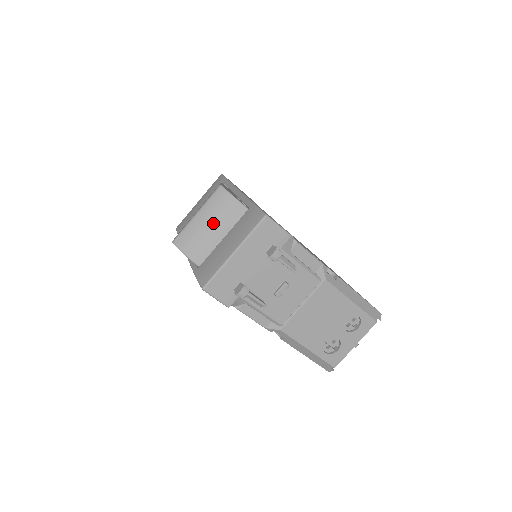
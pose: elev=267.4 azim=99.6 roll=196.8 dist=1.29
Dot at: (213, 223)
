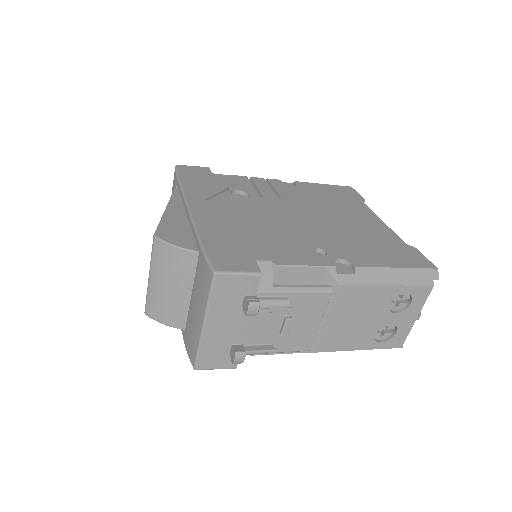
Dot at: (171, 283)
